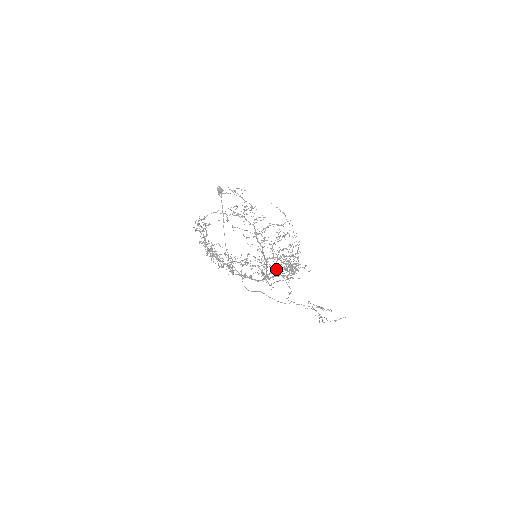
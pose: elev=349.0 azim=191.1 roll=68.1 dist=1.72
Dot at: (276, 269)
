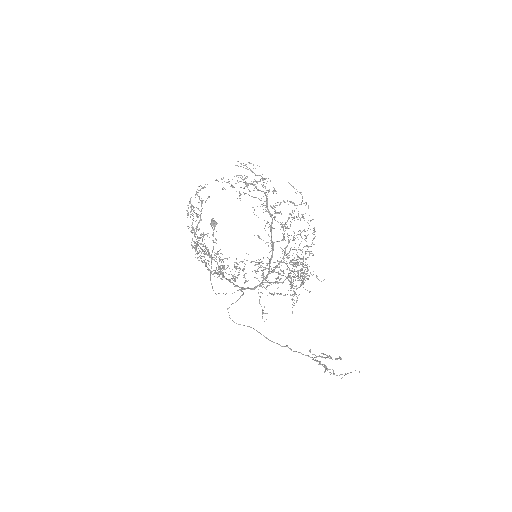
Dot at: (278, 278)
